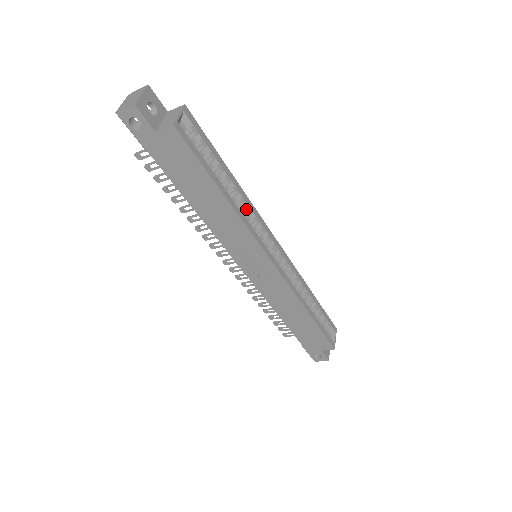
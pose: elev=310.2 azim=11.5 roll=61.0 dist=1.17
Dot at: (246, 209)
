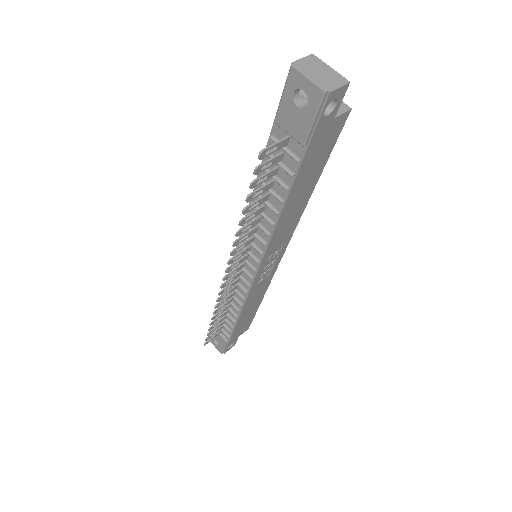
Dot at: occluded
